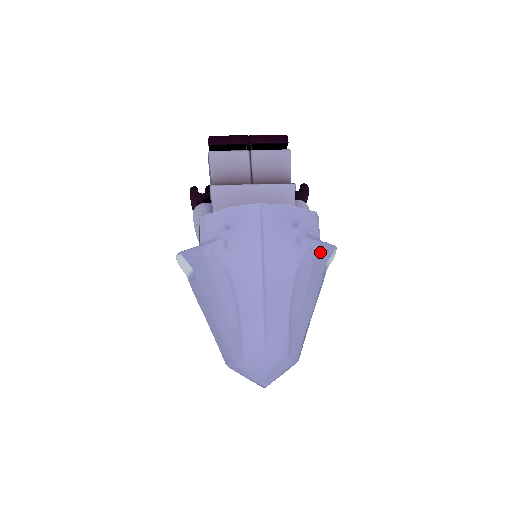
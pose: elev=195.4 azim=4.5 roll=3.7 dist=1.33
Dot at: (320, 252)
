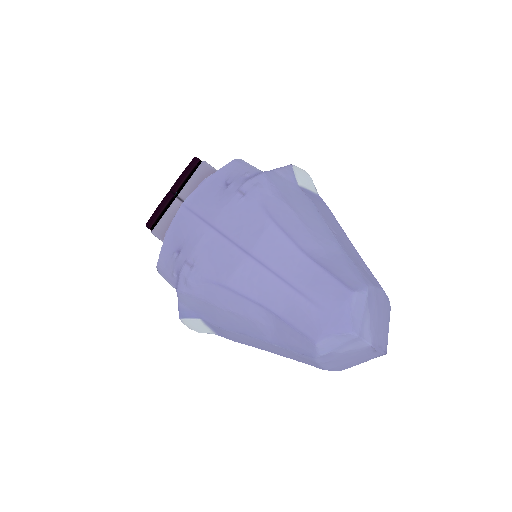
Dot at: (274, 180)
